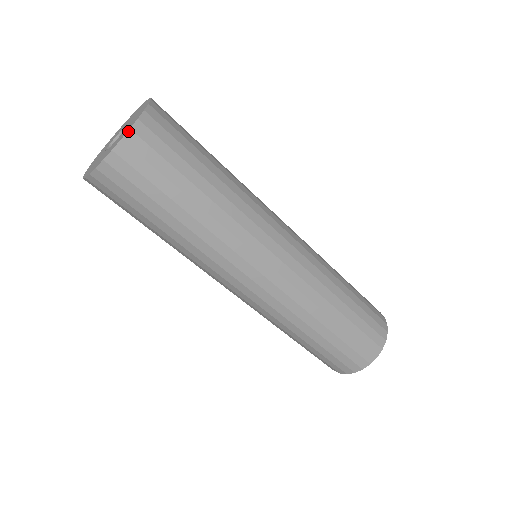
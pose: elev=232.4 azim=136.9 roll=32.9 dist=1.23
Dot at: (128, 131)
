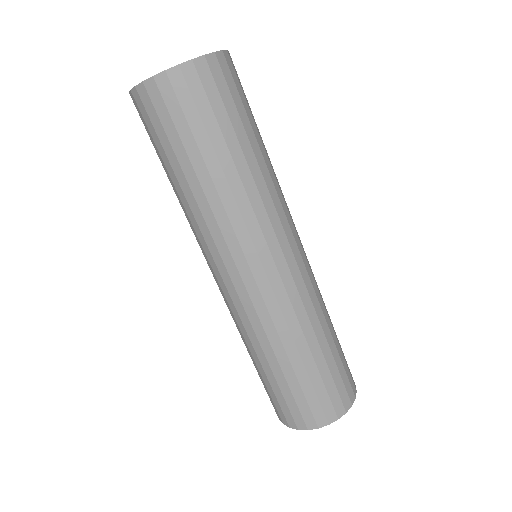
Dot at: (221, 51)
